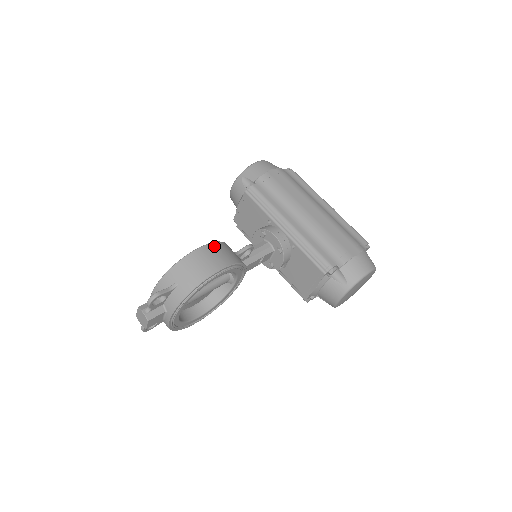
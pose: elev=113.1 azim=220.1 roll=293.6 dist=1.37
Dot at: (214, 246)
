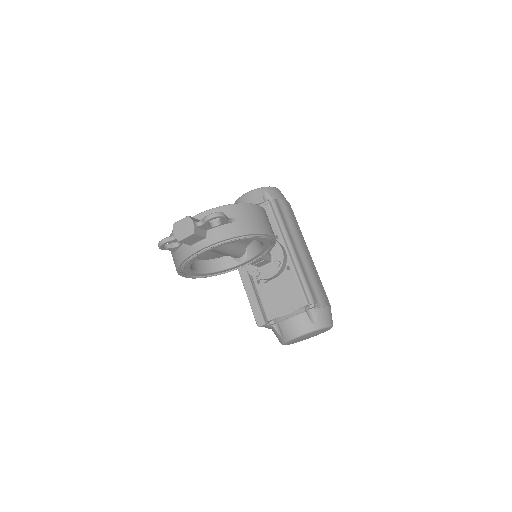
Dot at: occluded
